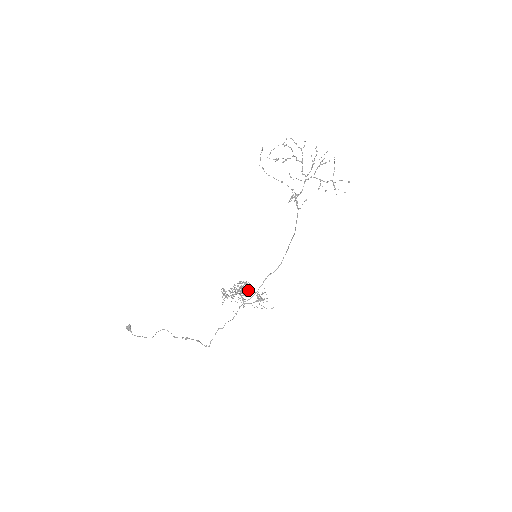
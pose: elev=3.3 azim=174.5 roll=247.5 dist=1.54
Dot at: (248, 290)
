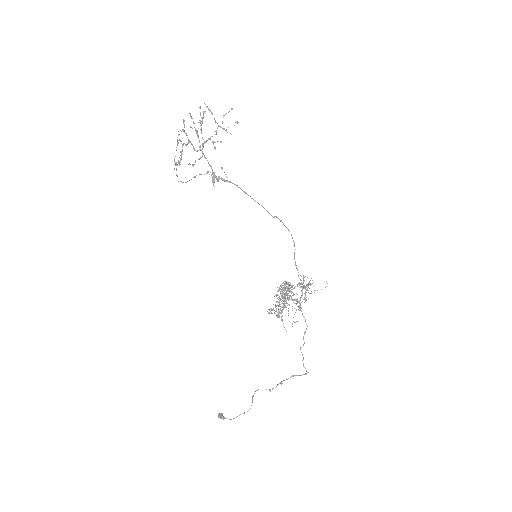
Dot at: (289, 289)
